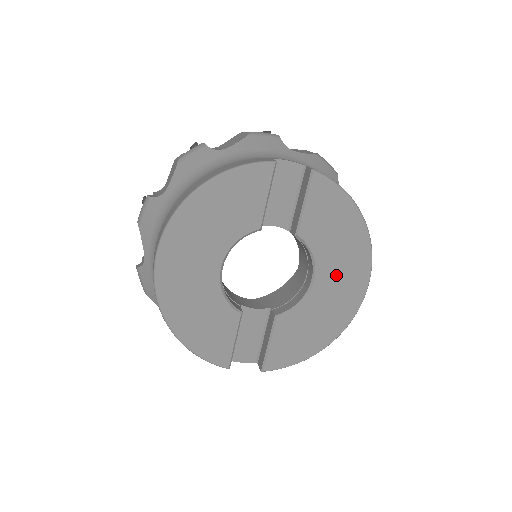
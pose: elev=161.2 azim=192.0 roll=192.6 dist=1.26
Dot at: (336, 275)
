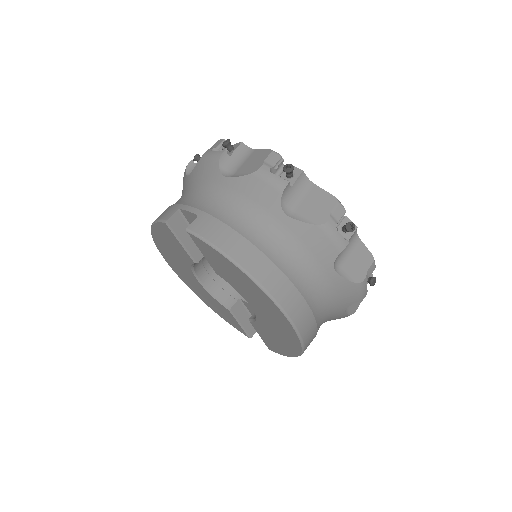
Dot at: (263, 310)
